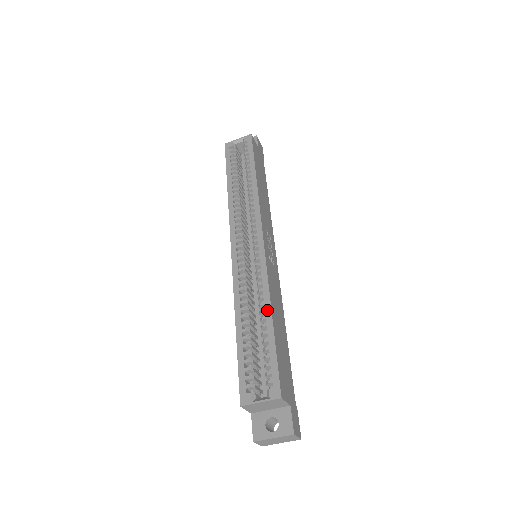
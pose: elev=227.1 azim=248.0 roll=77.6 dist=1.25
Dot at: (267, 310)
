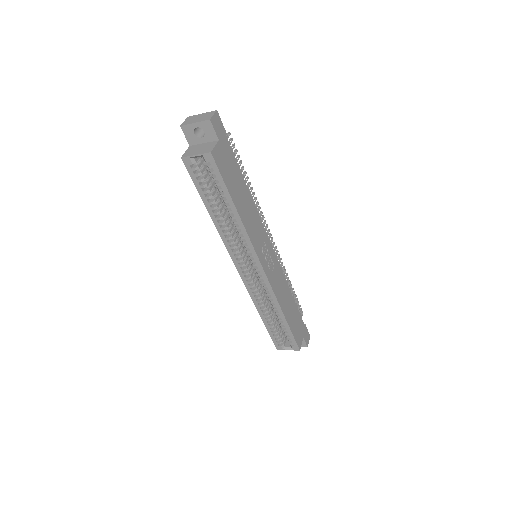
Dot at: (280, 314)
